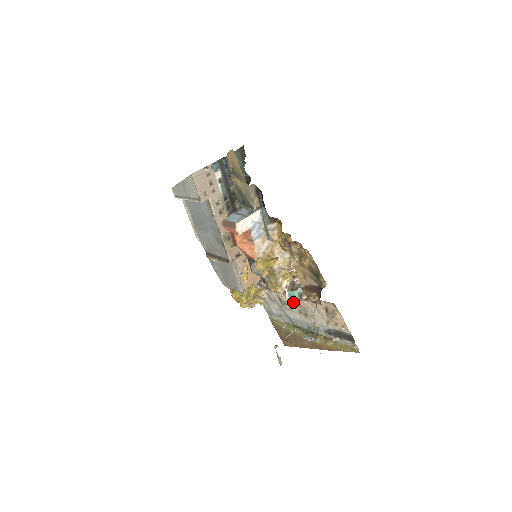
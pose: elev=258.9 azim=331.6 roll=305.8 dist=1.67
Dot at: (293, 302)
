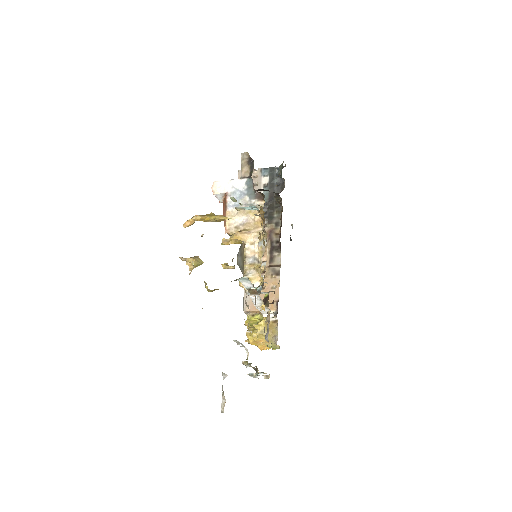
Dot at: occluded
